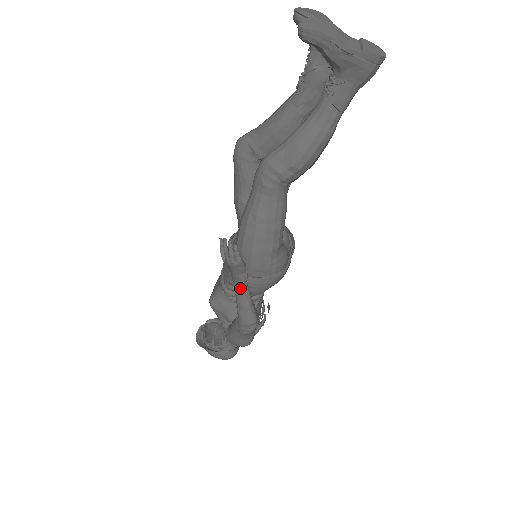
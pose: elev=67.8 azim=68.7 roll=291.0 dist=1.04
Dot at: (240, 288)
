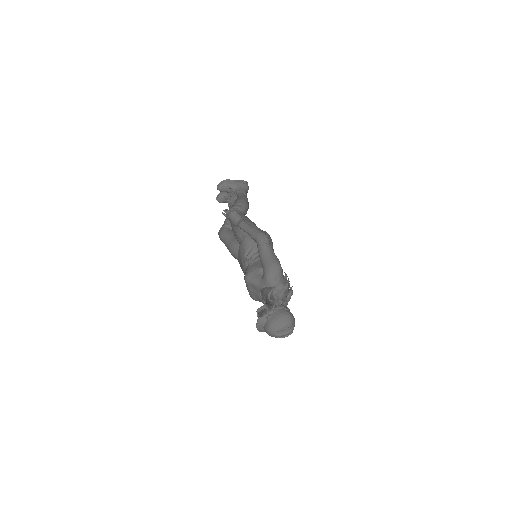
Dot at: (244, 224)
